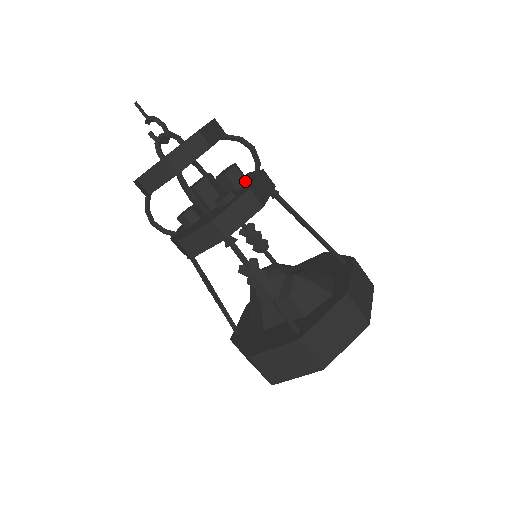
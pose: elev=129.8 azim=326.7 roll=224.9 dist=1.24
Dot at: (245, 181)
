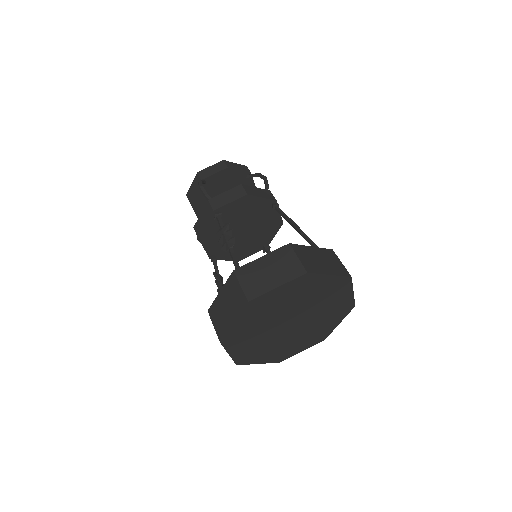
Dot at: occluded
